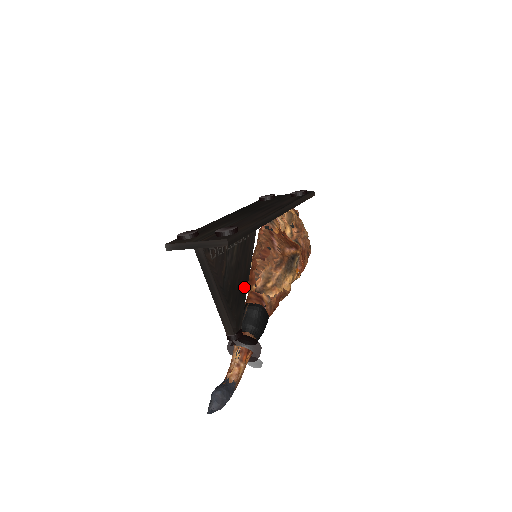
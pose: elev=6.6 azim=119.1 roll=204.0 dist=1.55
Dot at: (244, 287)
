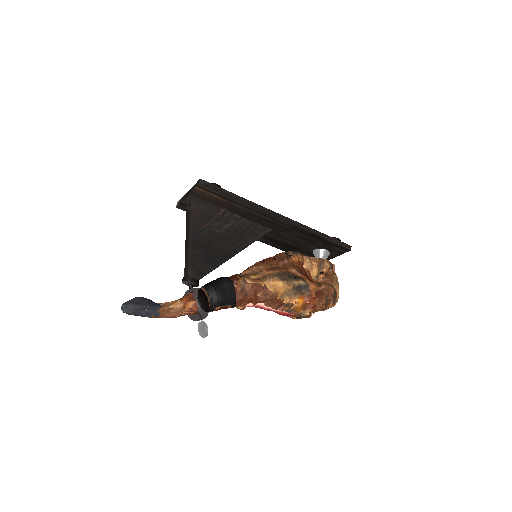
Dot at: (223, 257)
